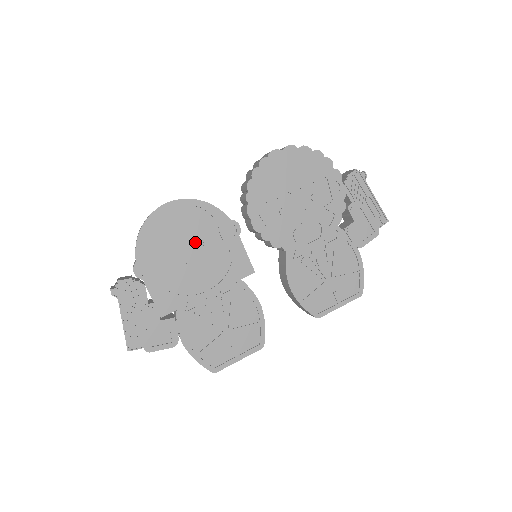
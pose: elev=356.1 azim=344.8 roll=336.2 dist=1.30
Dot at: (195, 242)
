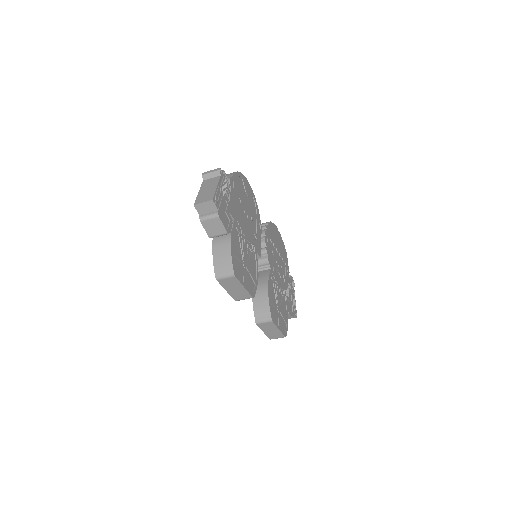
Dot at: (249, 209)
